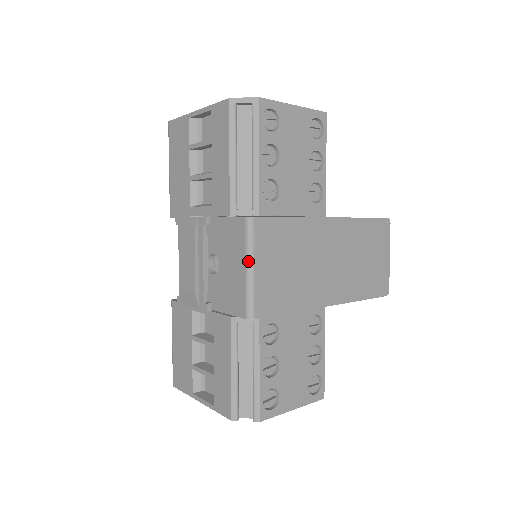
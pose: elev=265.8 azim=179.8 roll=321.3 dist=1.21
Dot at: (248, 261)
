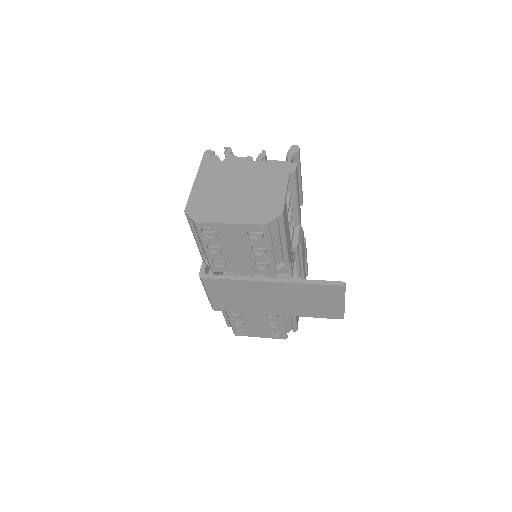
Dot at: (205, 291)
